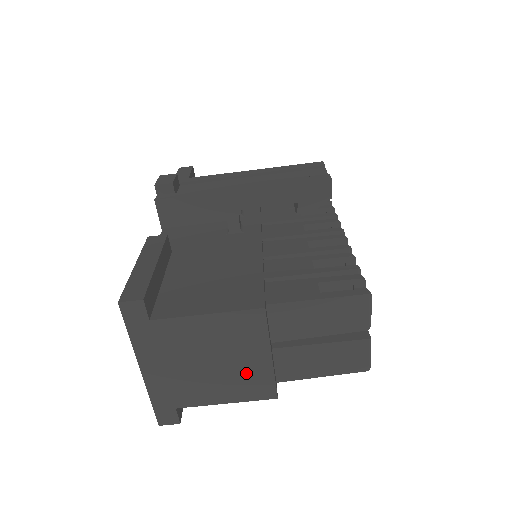
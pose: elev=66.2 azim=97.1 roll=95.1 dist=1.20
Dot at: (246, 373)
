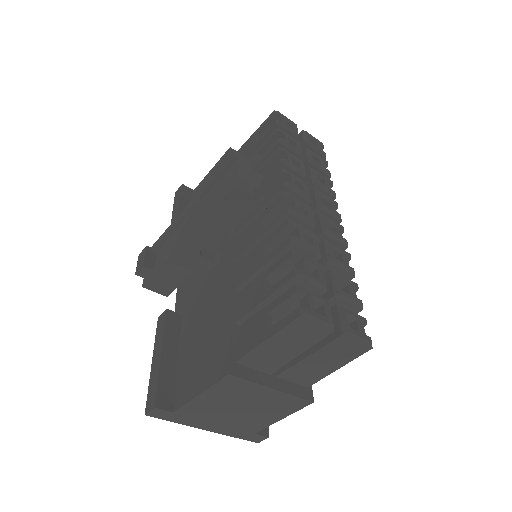
Dot at: (271, 403)
